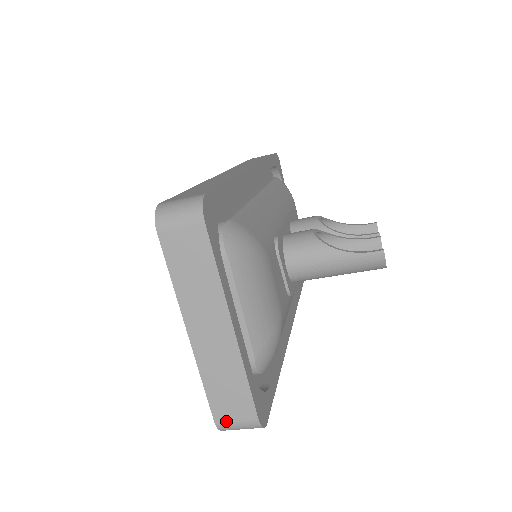
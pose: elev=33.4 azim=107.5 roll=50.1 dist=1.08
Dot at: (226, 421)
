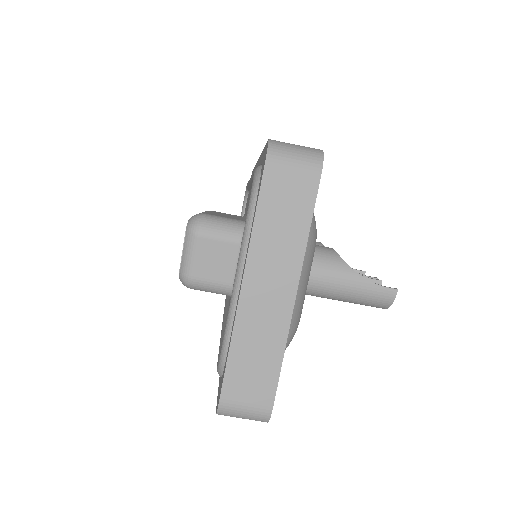
Dot at: (234, 401)
